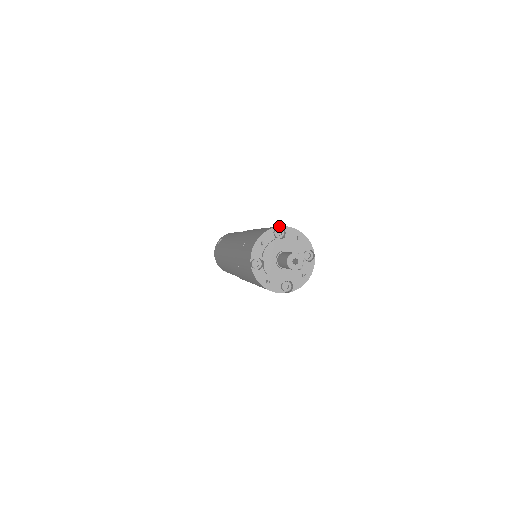
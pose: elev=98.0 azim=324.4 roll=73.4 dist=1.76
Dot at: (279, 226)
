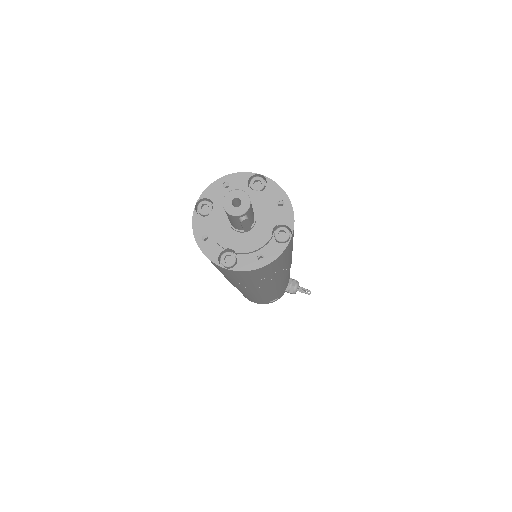
Dot at: occluded
